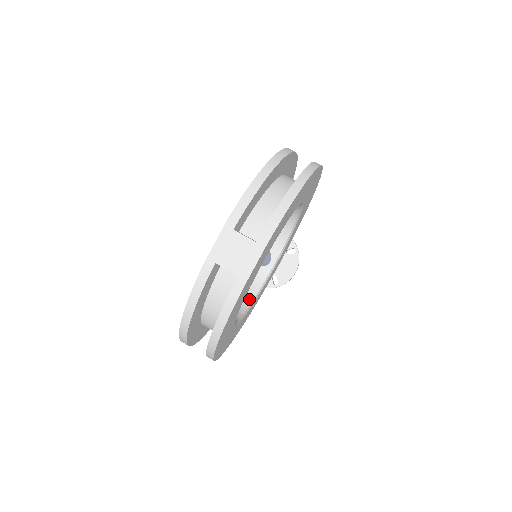
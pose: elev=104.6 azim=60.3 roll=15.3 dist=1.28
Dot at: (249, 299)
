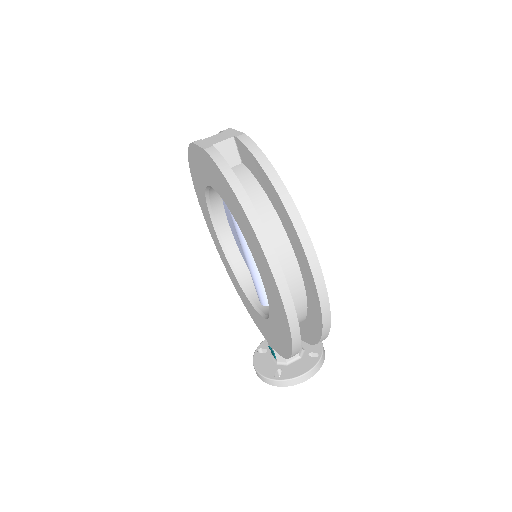
Dot at: occluded
